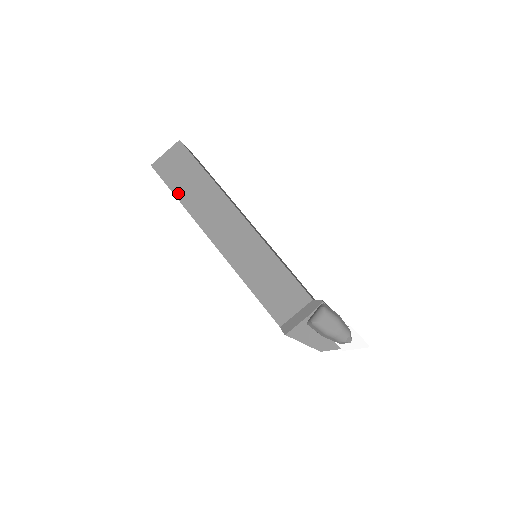
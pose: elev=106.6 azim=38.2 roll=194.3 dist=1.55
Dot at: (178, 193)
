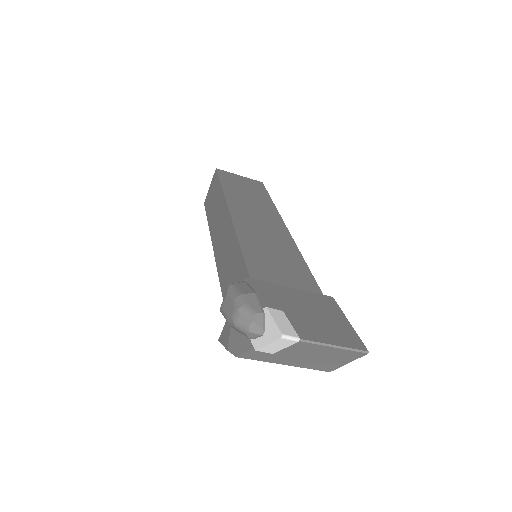
Dot at: (209, 217)
